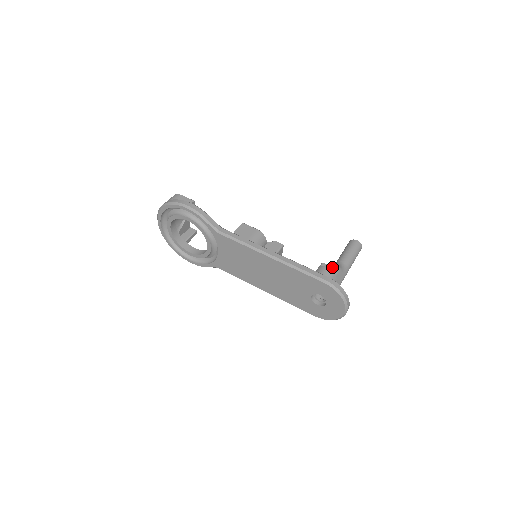
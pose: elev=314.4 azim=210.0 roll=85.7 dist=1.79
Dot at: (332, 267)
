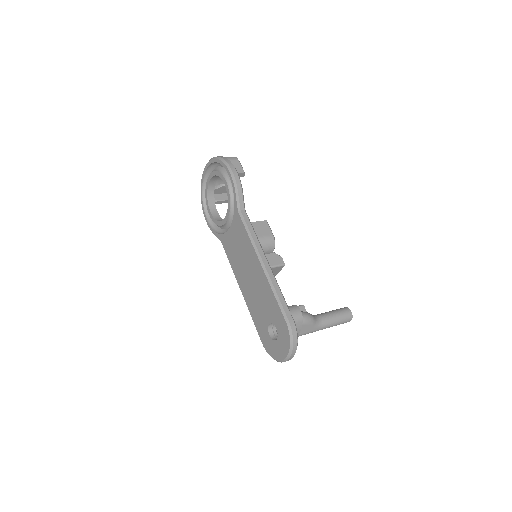
Dot at: (307, 315)
